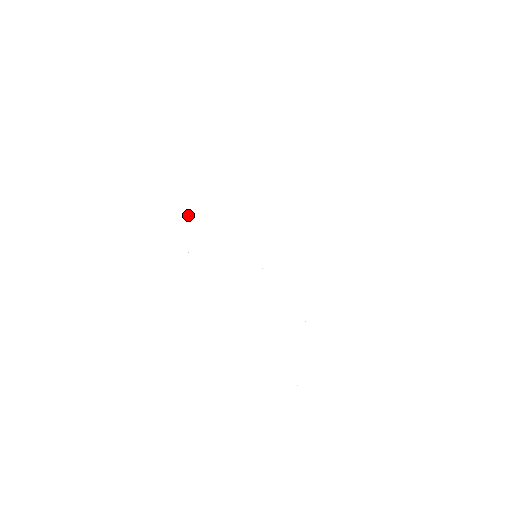
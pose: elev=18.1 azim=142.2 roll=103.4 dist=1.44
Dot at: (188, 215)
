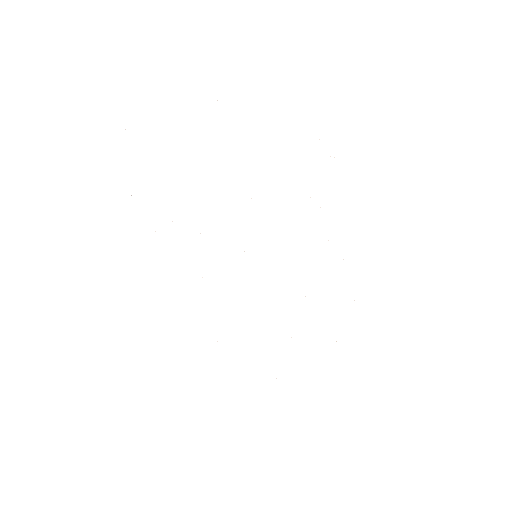
Dot at: (155, 231)
